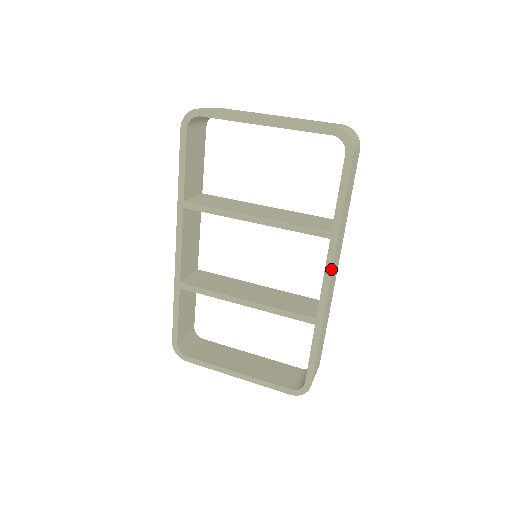
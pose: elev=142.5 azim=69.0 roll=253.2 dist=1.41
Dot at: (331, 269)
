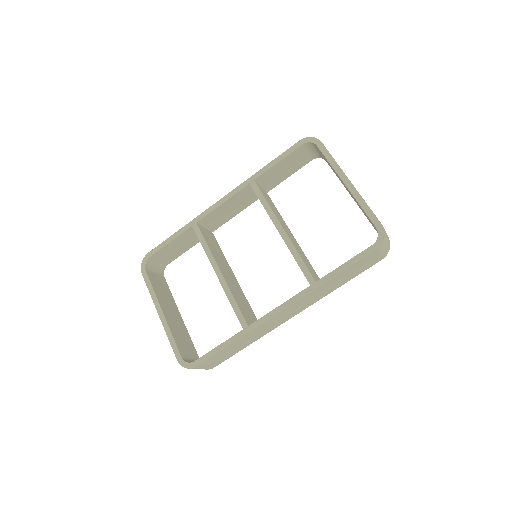
Dot at: (291, 304)
